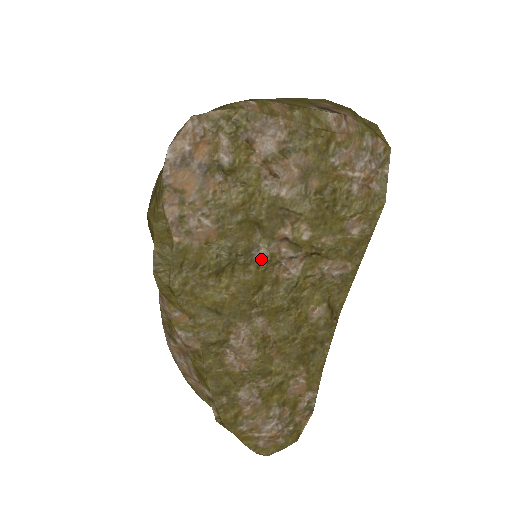
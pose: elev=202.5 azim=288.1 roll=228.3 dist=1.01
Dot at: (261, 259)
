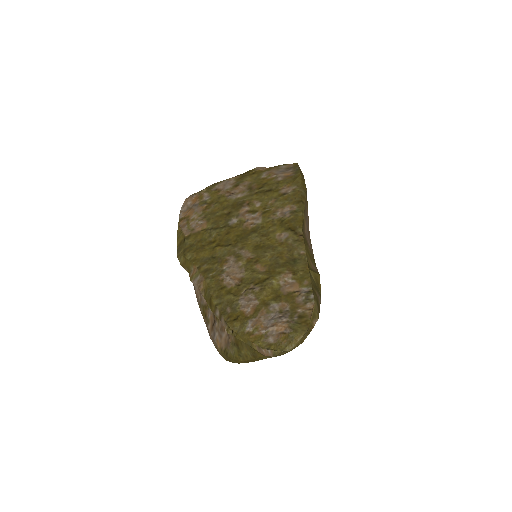
Dot at: (234, 224)
